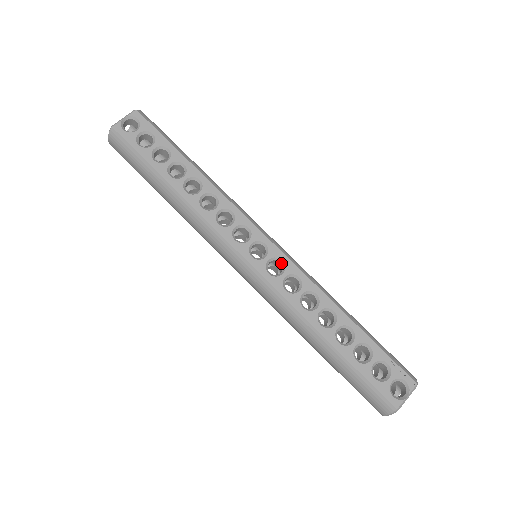
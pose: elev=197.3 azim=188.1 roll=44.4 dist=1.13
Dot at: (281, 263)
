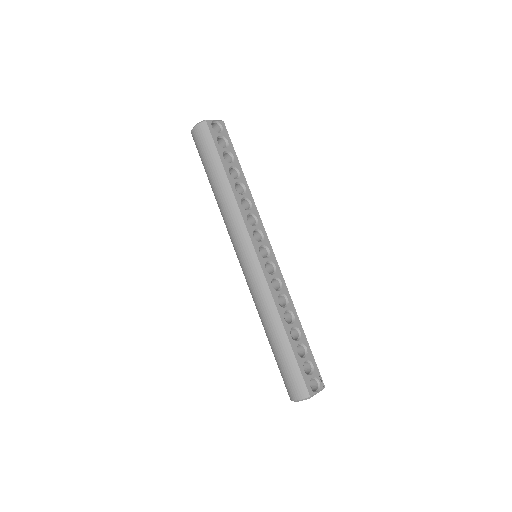
Dot at: (274, 268)
